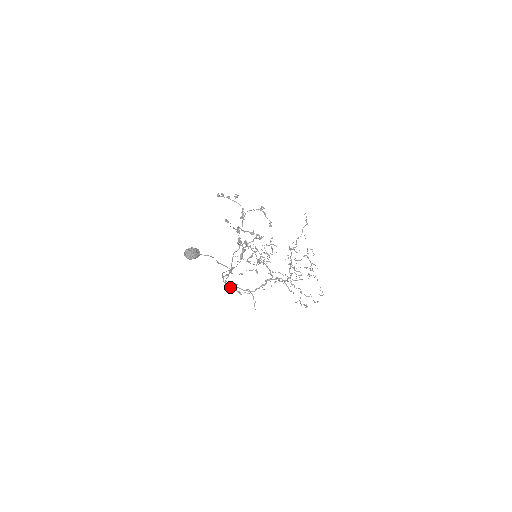
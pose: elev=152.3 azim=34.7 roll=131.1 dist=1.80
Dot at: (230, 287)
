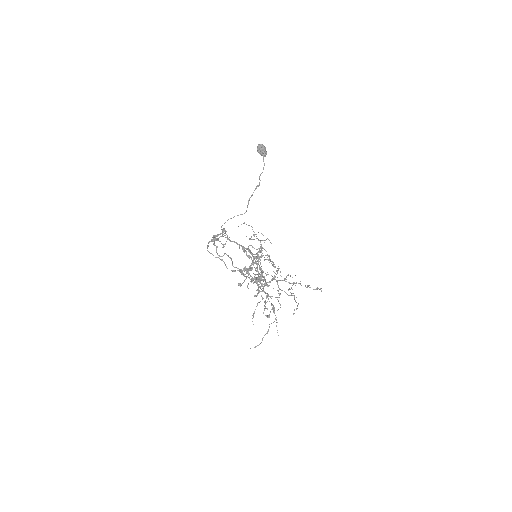
Dot at: (213, 239)
